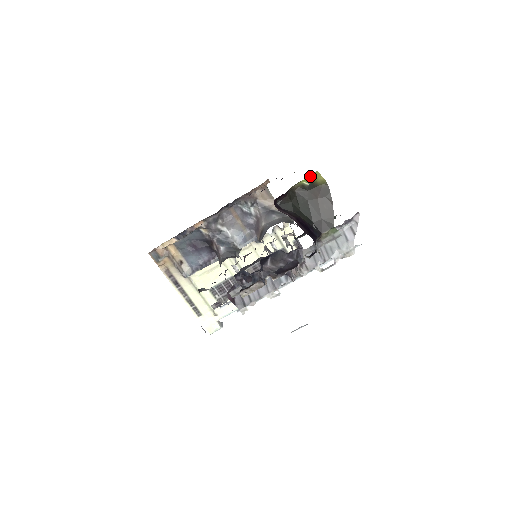
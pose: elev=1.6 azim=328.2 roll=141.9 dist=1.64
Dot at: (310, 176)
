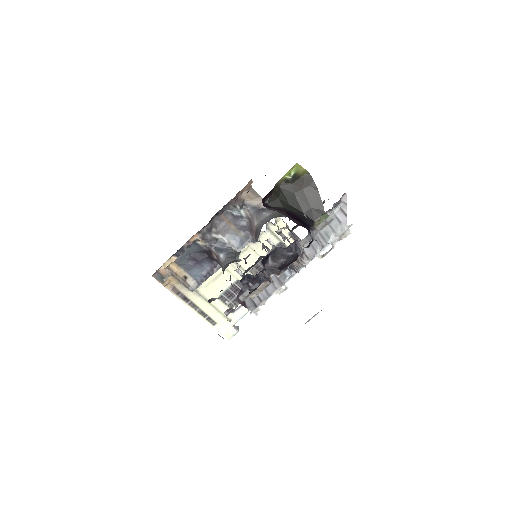
Dot at: (291, 169)
